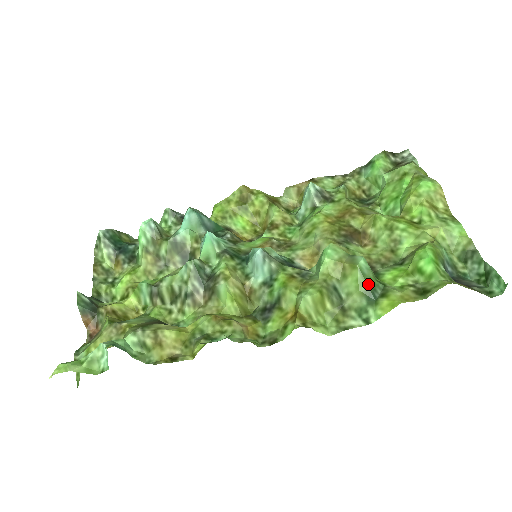
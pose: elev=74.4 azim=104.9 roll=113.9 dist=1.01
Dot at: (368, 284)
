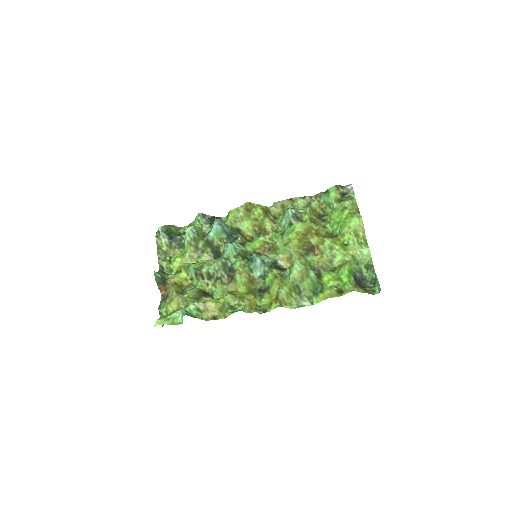
Dot at: (314, 286)
